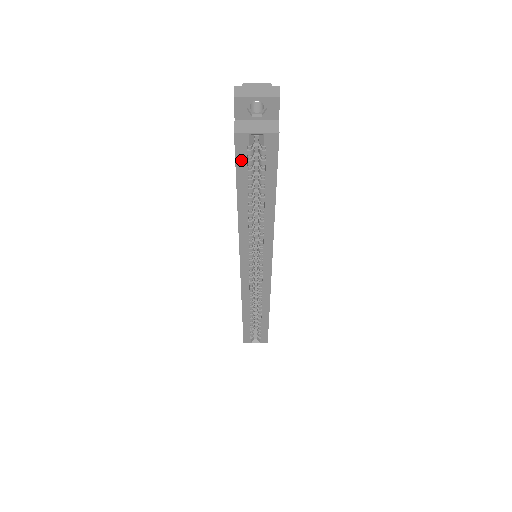
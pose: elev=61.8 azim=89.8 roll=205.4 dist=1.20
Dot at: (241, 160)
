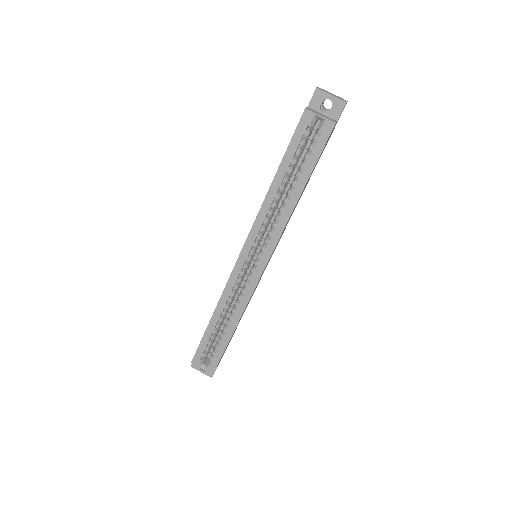
Dot at: (298, 135)
